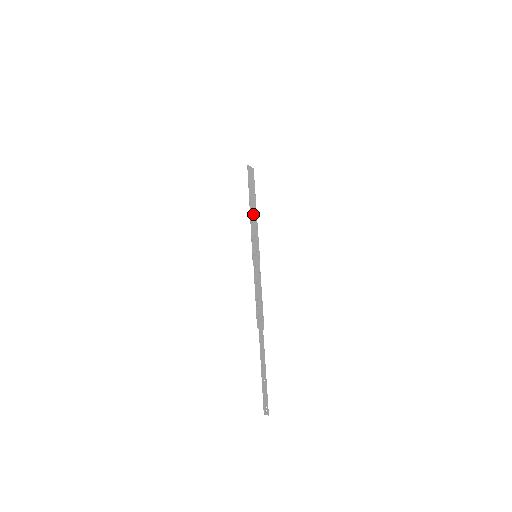
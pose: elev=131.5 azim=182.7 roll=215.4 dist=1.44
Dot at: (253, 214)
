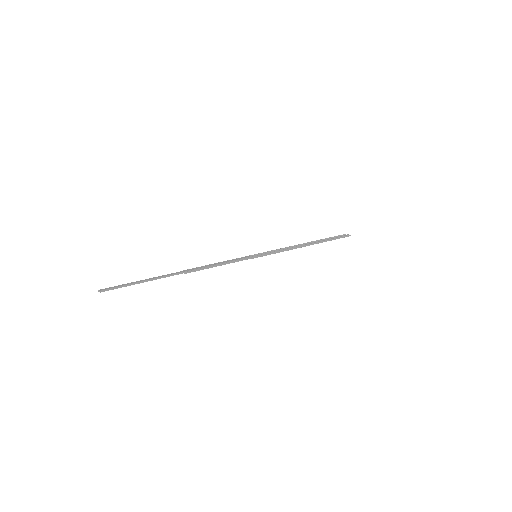
Dot at: (299, 246)
